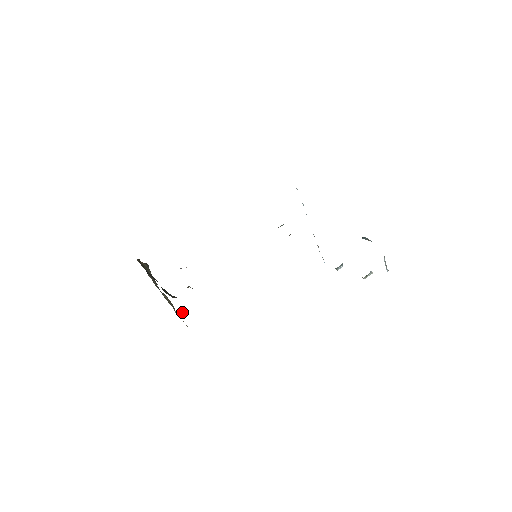
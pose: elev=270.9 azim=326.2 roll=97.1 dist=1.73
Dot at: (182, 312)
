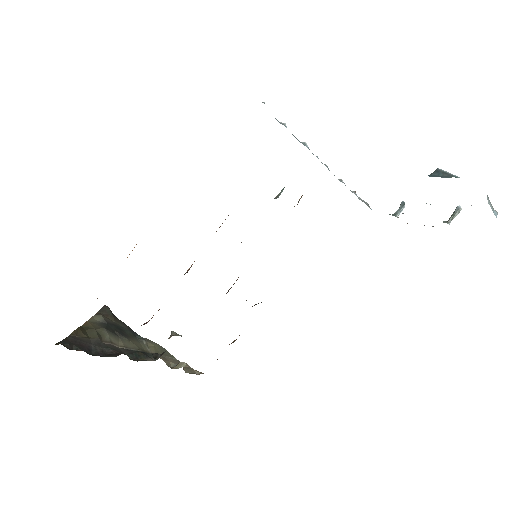
Dot at: (180, 365)
